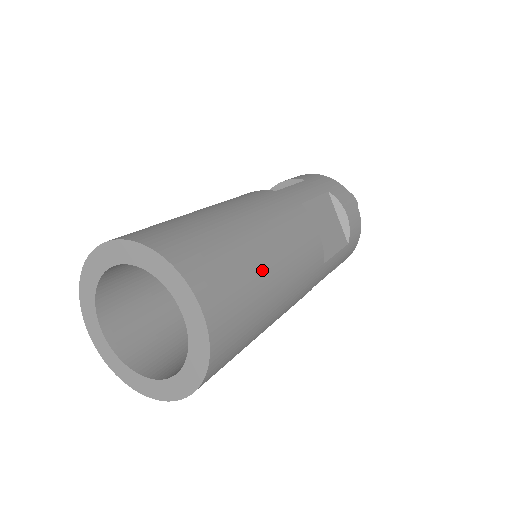
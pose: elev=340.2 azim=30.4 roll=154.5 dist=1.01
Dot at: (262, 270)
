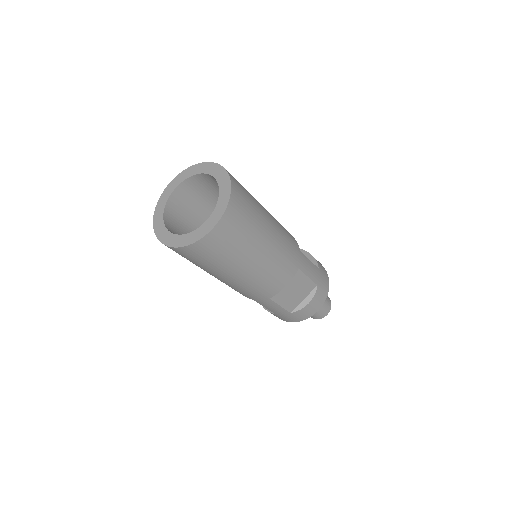
Dot at: occluded
